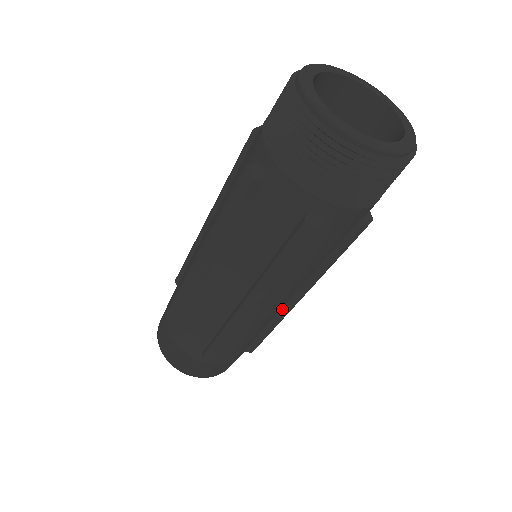
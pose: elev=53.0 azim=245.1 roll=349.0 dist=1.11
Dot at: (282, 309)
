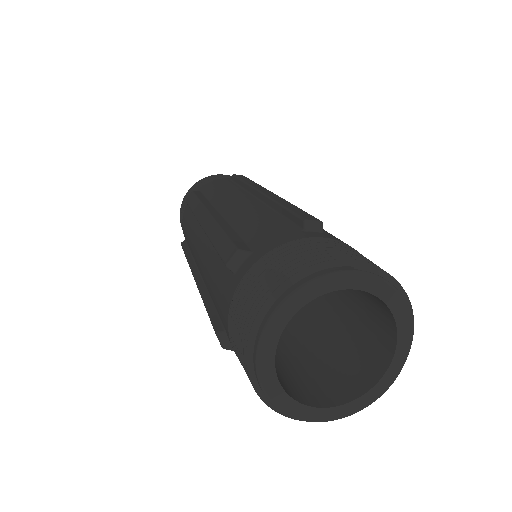
Dot at: occluded
